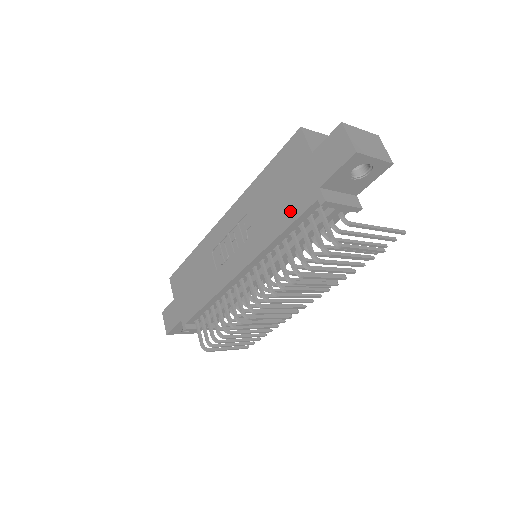
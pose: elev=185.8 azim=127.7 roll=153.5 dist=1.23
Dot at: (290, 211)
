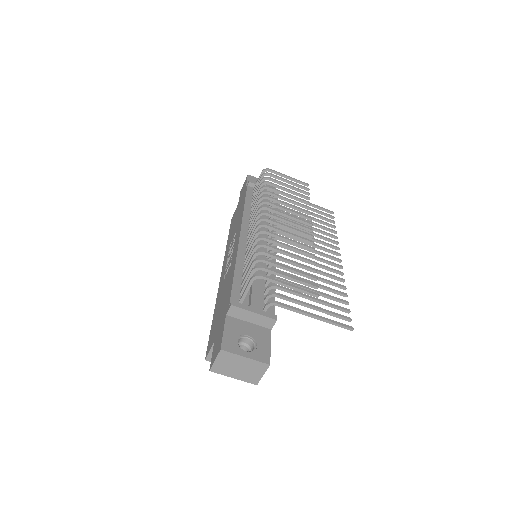
Dot at: (242, 203)
